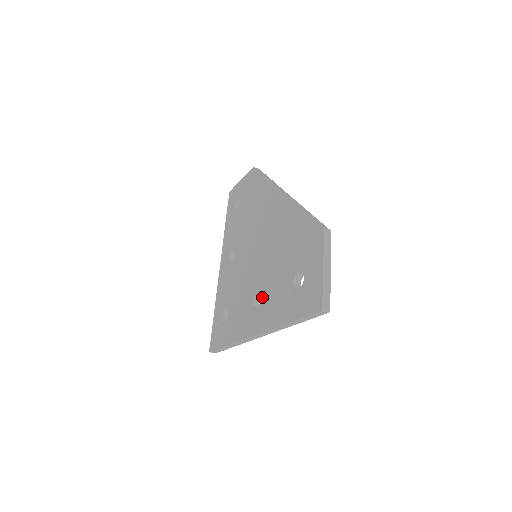
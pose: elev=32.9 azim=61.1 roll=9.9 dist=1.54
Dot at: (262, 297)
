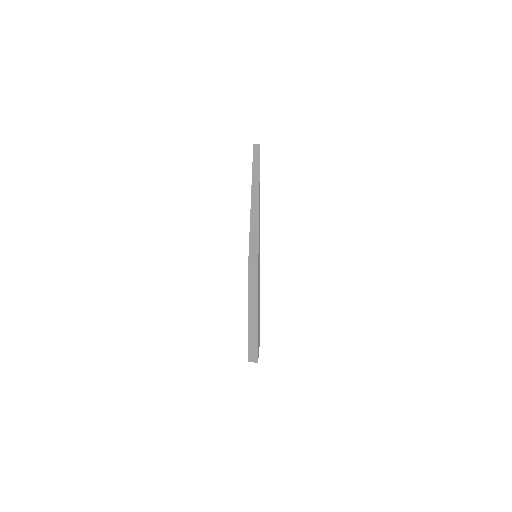
Dot at: occluded
